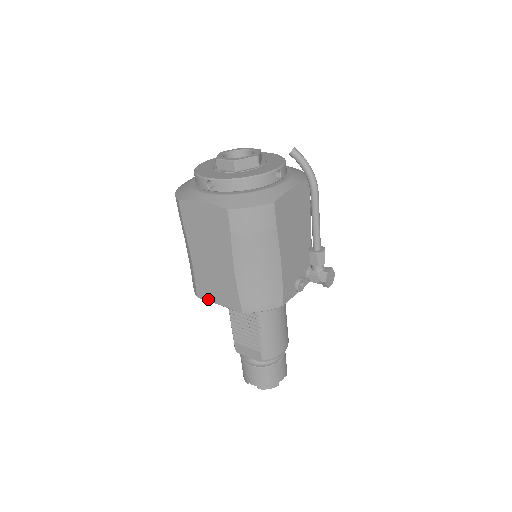
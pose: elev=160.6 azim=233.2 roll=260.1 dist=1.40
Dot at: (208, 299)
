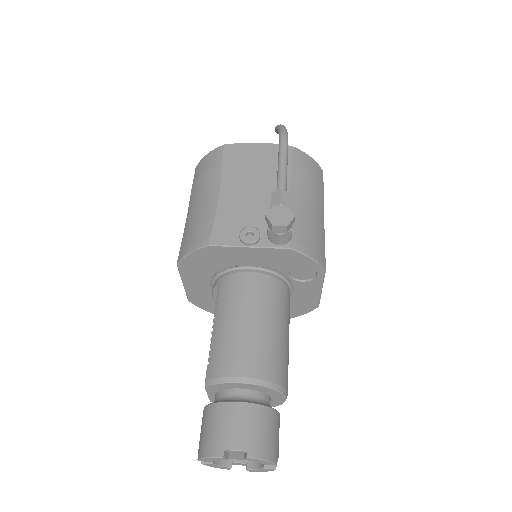
Dot at: (186, 289)
